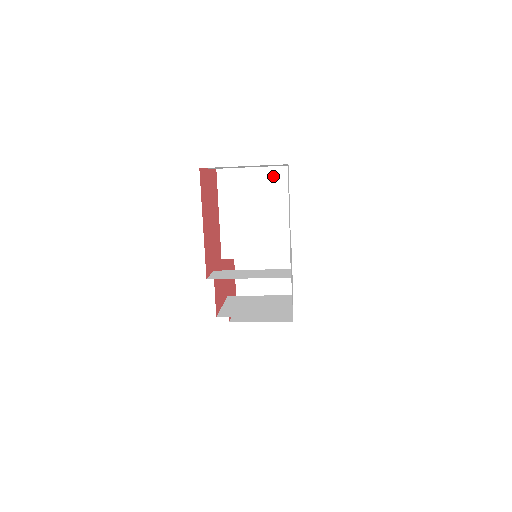
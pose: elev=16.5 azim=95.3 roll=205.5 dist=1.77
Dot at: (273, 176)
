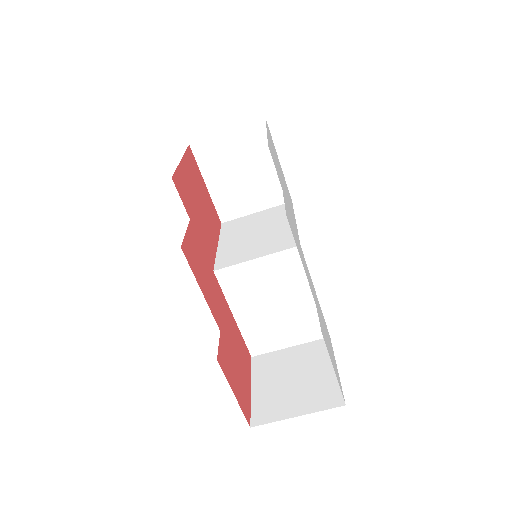
Dot at: (277, 210)
